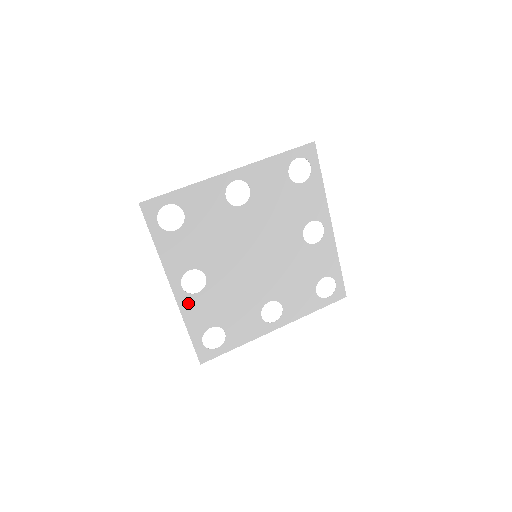
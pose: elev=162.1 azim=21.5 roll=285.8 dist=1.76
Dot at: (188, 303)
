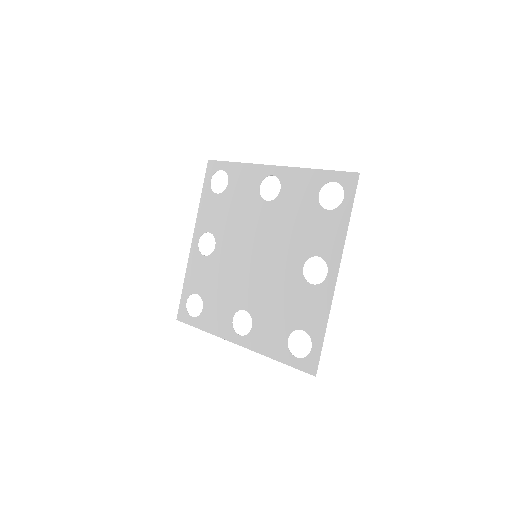
Dot at: (195, 259)
